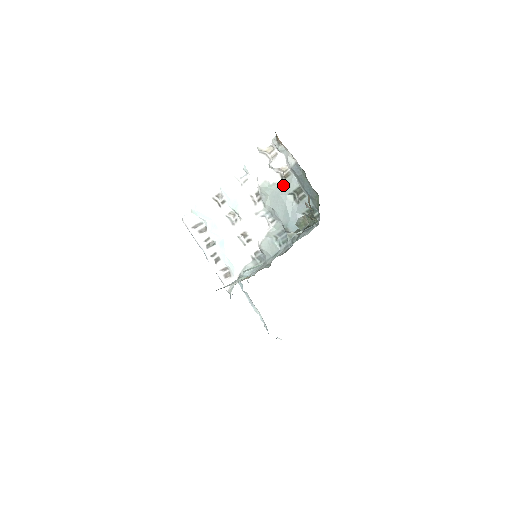
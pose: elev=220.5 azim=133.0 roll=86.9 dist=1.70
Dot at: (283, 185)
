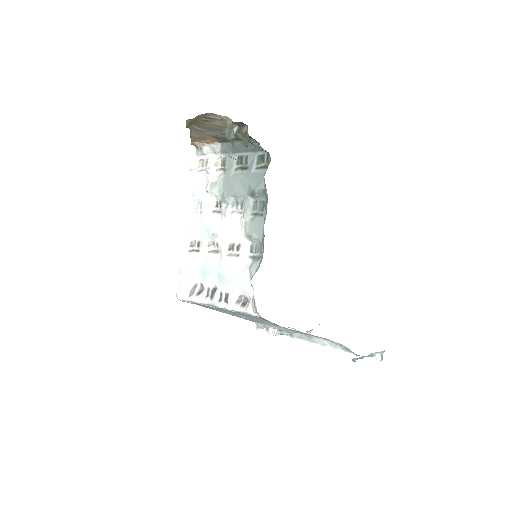
Dot at: (226, 171)
